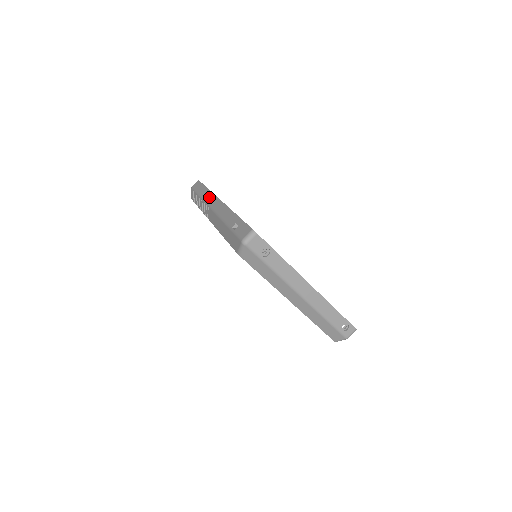
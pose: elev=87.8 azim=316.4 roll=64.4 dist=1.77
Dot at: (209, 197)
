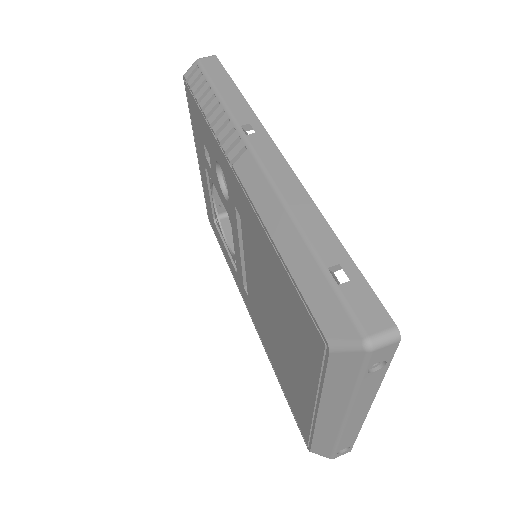
Dot at: (249, 123)
